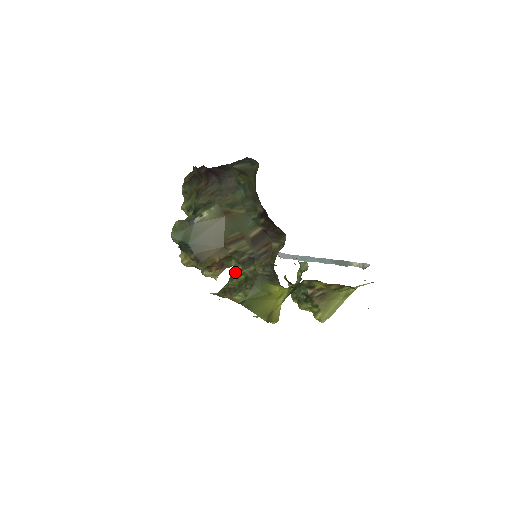
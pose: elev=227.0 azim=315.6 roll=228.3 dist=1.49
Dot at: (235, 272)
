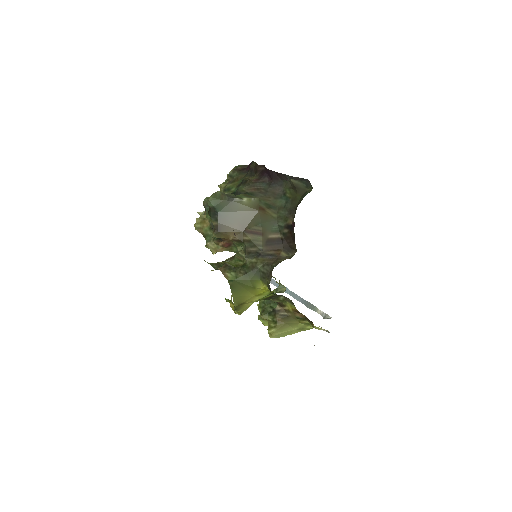
Dot at: (237, 256)
